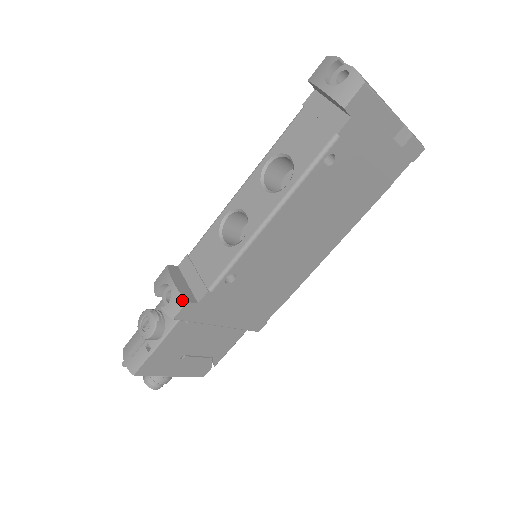
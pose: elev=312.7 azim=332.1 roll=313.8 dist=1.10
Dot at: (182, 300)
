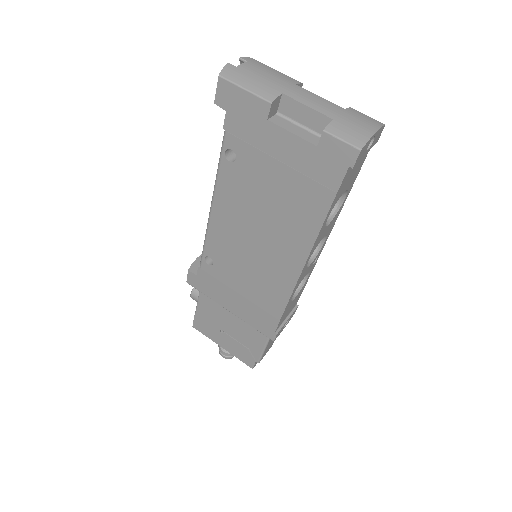
Dot at: (189, 268)
